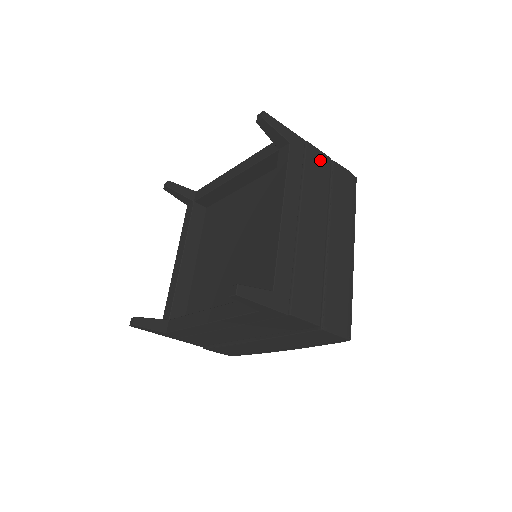
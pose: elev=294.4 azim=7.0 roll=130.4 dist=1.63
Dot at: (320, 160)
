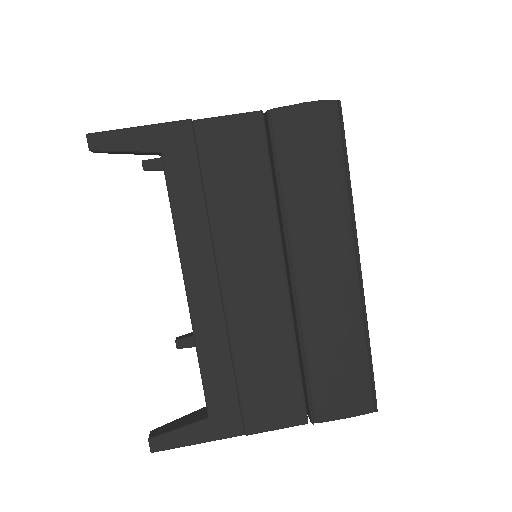
Dot at: (236, 137)
